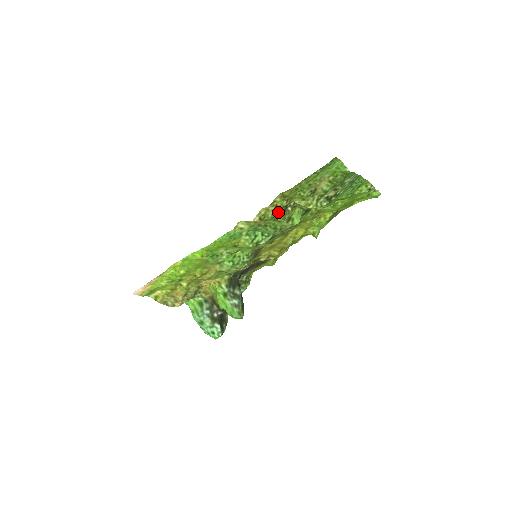
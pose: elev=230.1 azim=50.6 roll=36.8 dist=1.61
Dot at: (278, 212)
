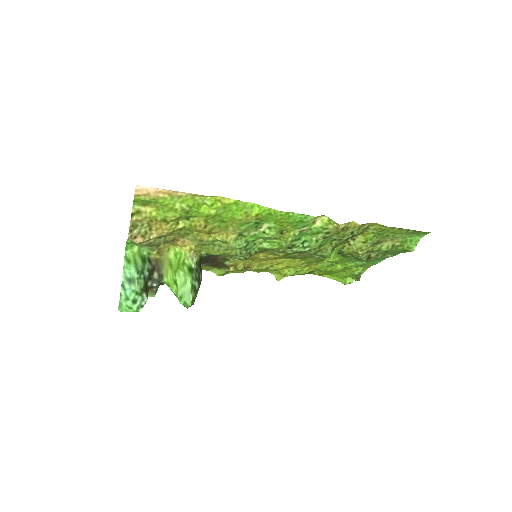
Dot at: (350, 235)
